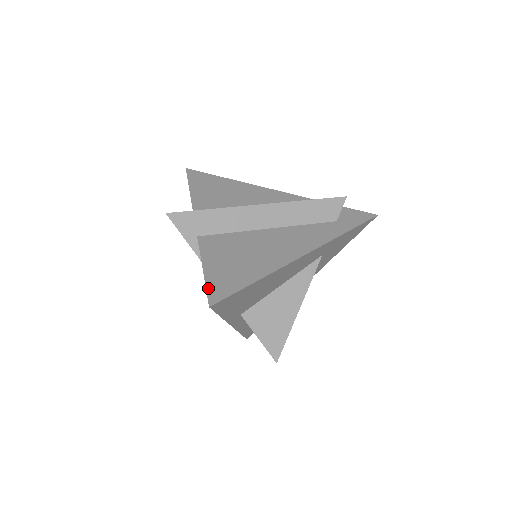
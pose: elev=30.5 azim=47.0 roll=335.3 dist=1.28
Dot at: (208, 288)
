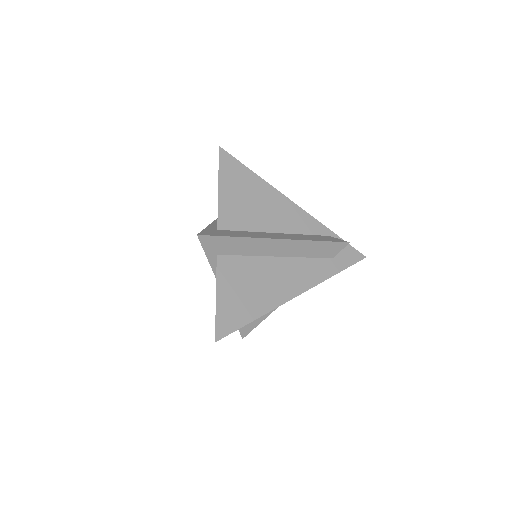
Dot at: (217, 321)
